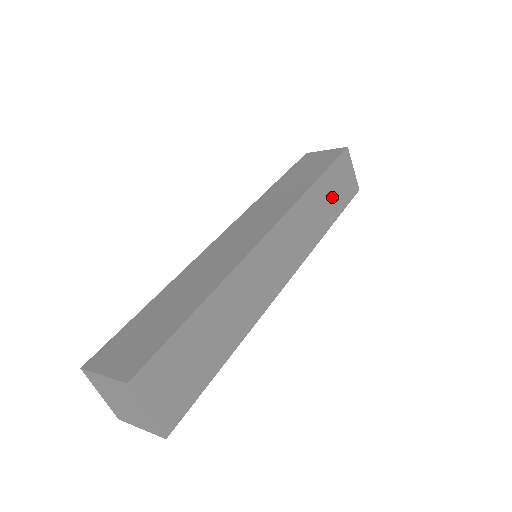
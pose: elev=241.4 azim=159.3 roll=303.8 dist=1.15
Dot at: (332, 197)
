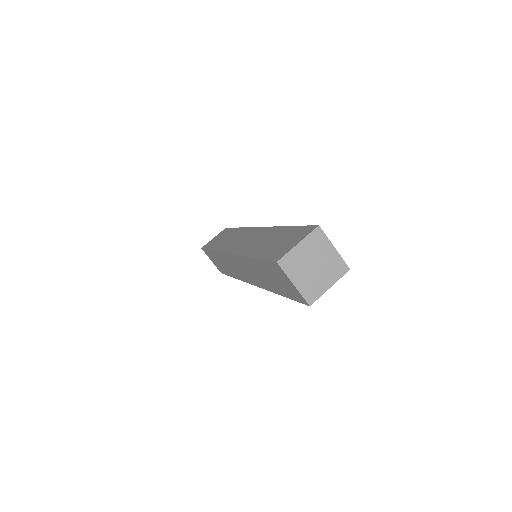
Dot at: occluded
